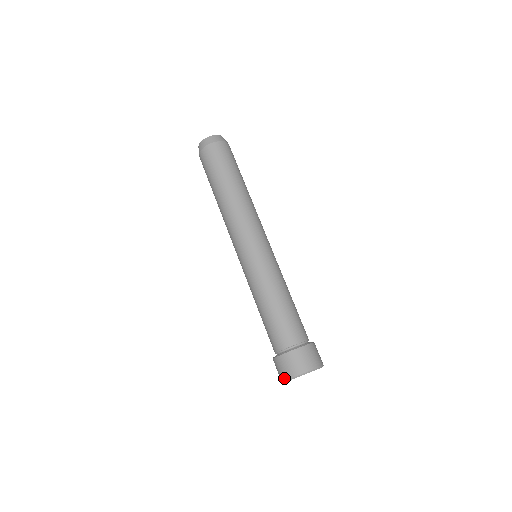
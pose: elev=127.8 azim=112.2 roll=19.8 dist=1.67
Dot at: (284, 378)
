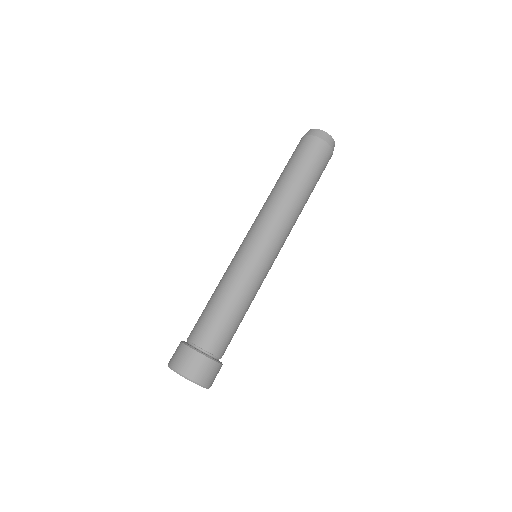
Dot at: occluded
